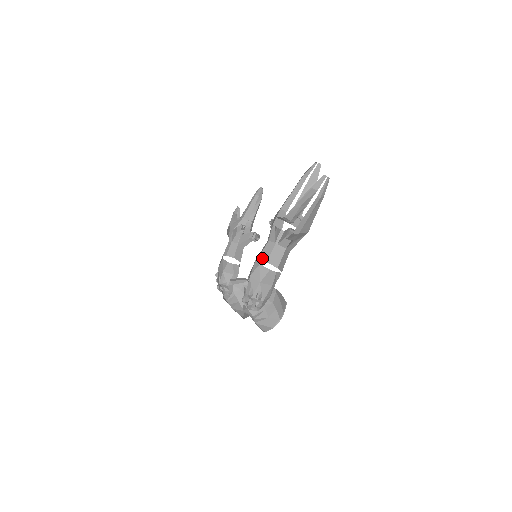
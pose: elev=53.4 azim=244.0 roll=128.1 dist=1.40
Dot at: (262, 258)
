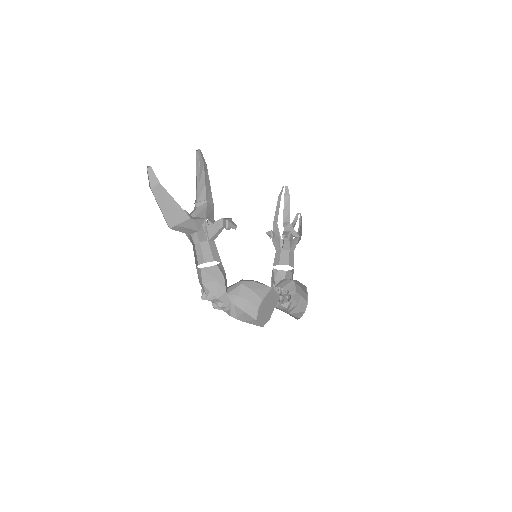
Dot at: (208, 260)
